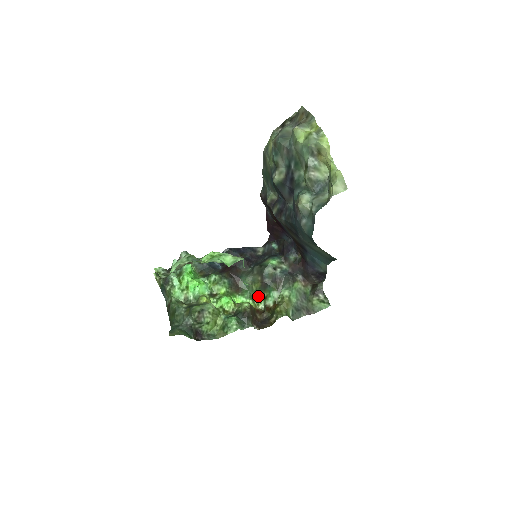
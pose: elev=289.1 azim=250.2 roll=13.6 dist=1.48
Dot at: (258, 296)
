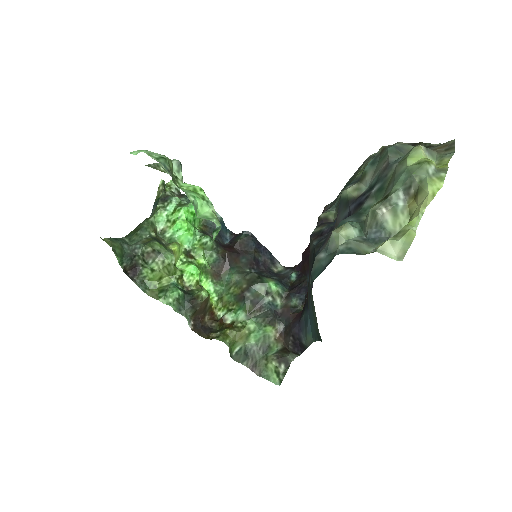
Dot at: (227, 301)
